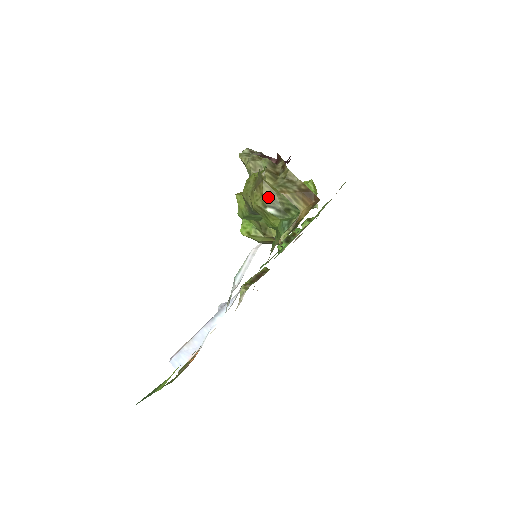
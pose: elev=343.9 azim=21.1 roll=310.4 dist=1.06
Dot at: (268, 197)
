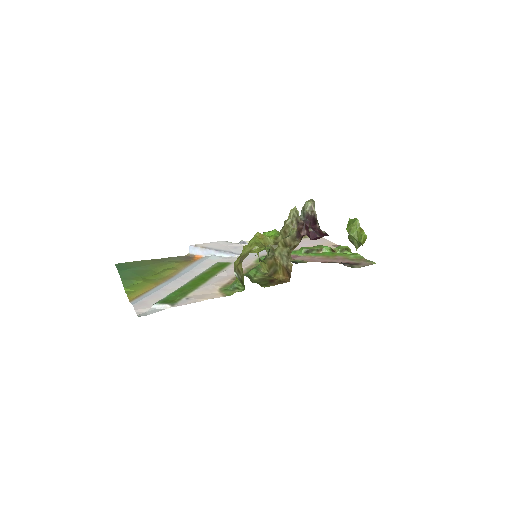
Dot at: (239, 269)
